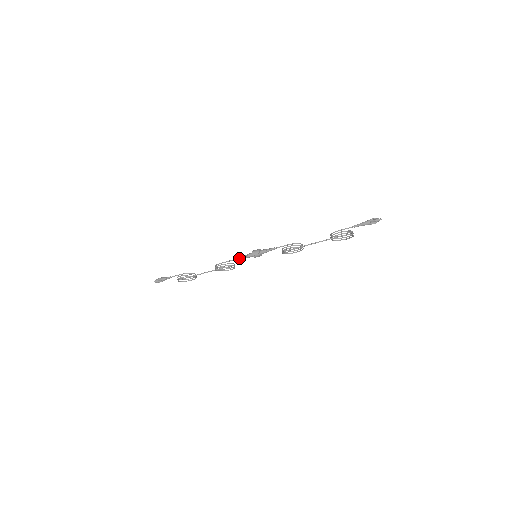
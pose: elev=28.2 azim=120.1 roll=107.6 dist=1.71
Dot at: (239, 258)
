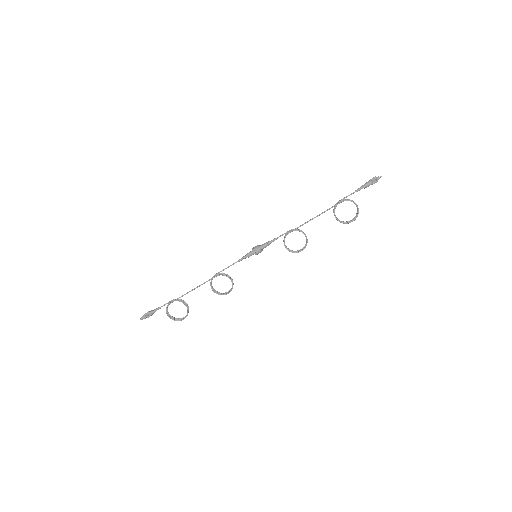
Dot at: (238, 261)
